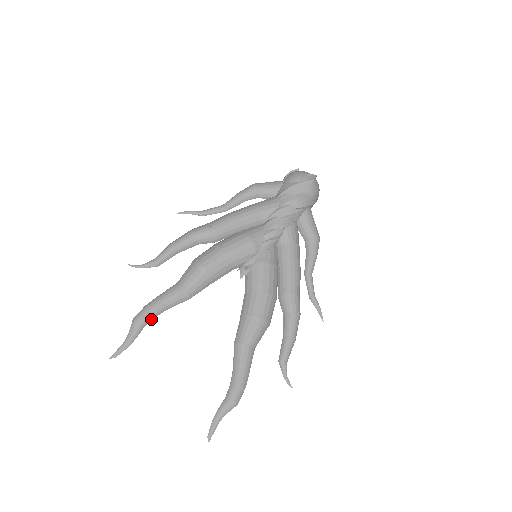
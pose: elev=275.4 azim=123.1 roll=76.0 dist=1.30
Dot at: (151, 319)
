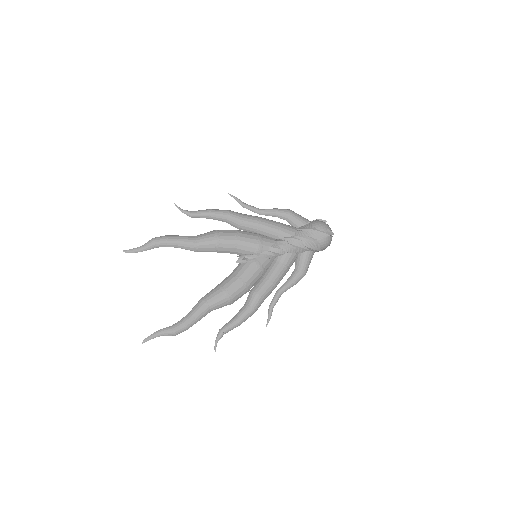
Dot at: (163, 246)
